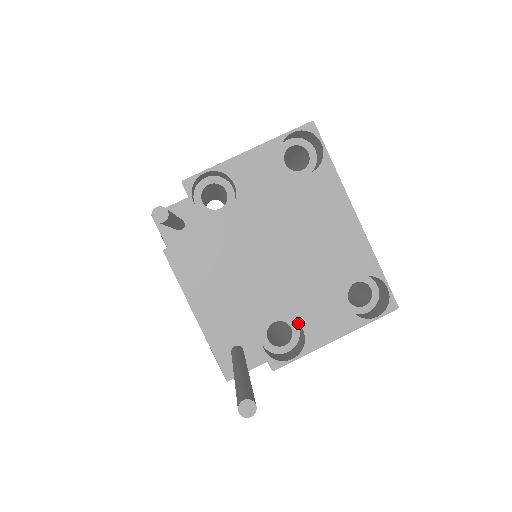
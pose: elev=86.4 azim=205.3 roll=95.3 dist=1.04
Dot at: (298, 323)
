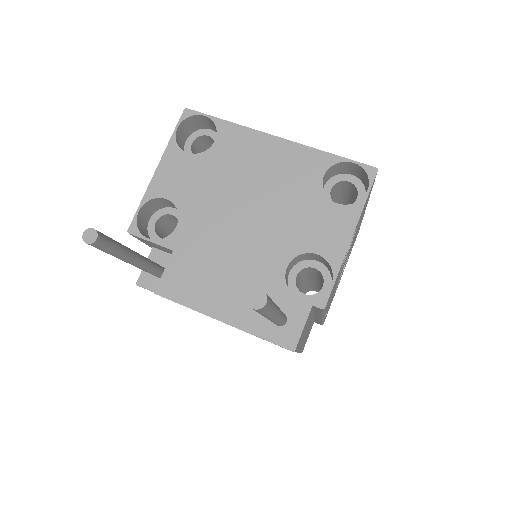
Dot at: (308, 253)
